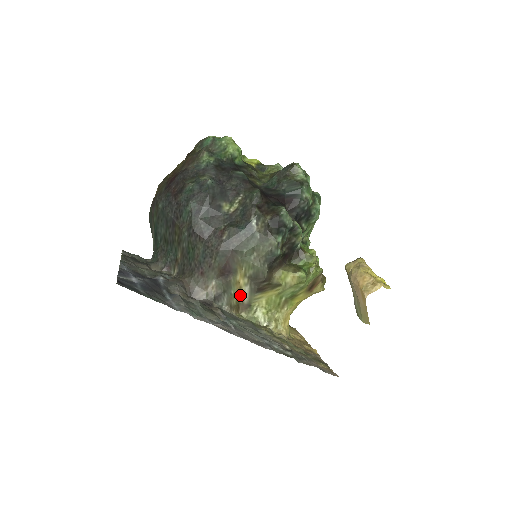
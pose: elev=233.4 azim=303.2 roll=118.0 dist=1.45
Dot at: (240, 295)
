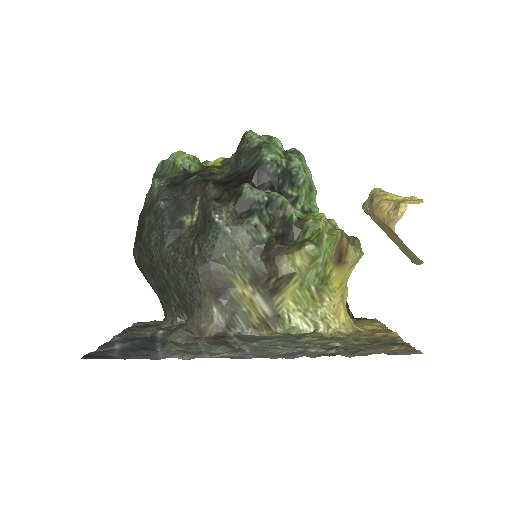
Dot at: (257, 309)
